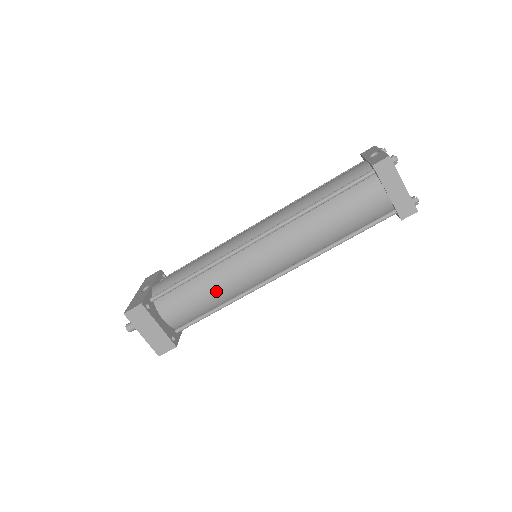
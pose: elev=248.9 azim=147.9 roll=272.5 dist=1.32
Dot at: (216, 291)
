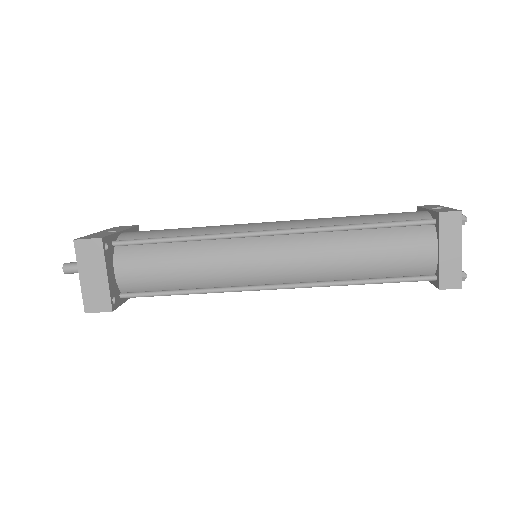
Dot at: (194, 269)
